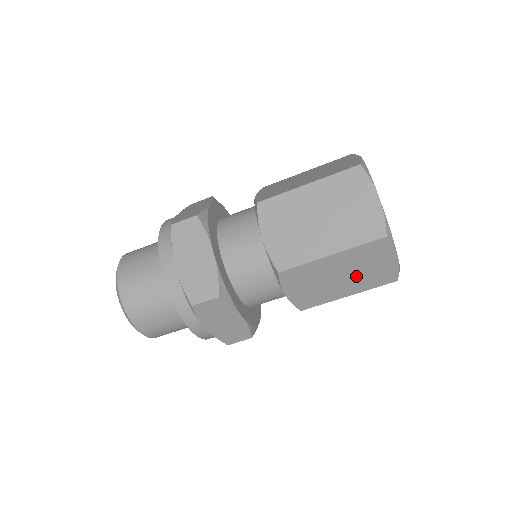
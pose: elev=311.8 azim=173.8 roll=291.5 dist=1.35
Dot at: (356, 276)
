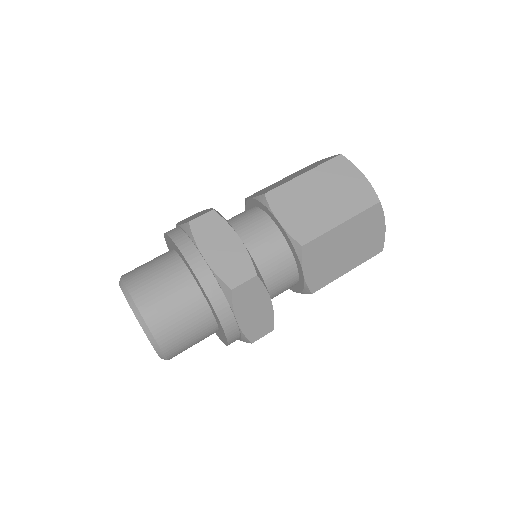
Dot at: occluded
